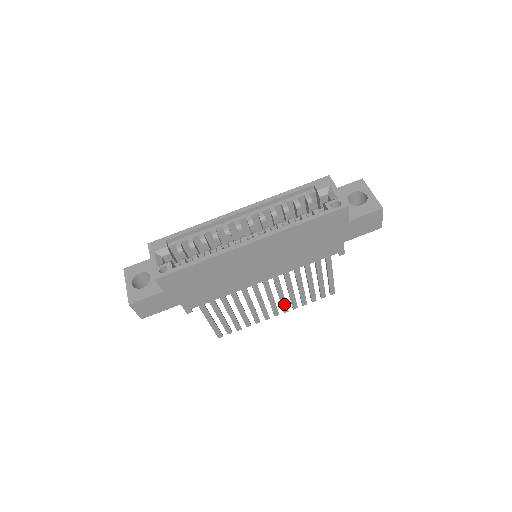
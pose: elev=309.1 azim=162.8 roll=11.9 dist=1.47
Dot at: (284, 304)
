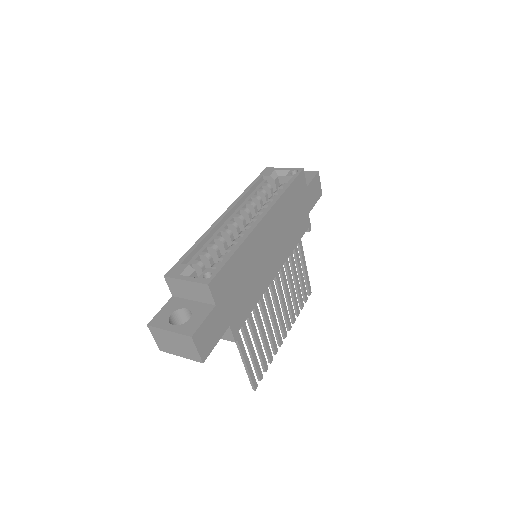
Dot at: (287, 317)
